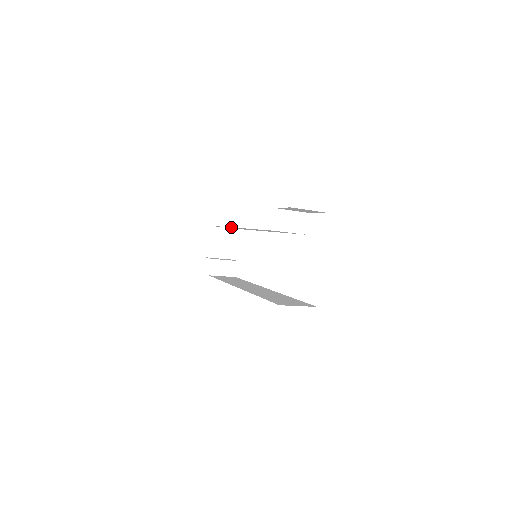
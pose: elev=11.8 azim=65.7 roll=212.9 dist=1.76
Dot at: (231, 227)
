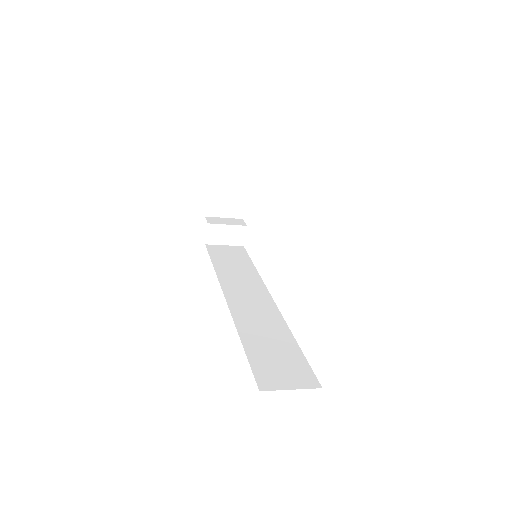
Dot at: occluded
